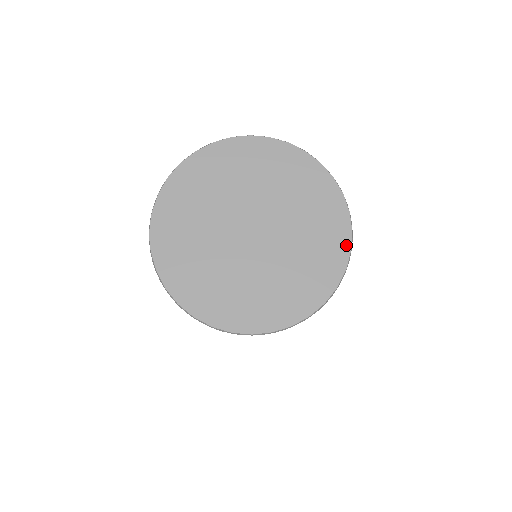
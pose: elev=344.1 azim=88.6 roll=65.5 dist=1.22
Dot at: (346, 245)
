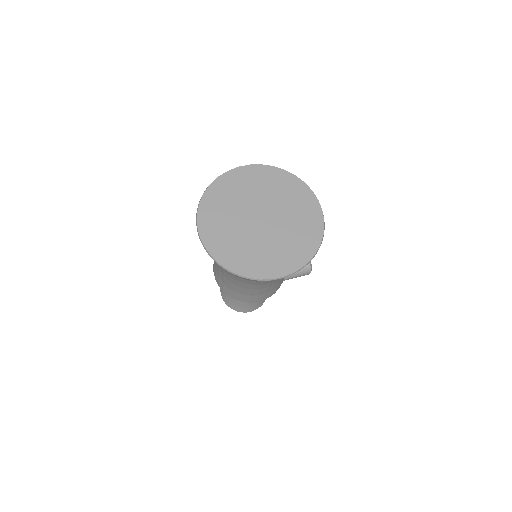
Dot at: (319, 209)
